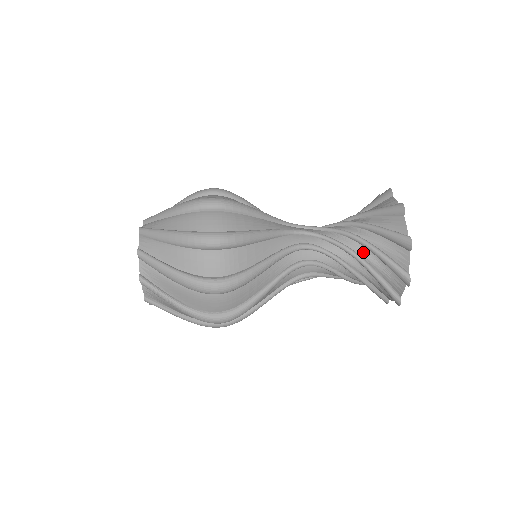
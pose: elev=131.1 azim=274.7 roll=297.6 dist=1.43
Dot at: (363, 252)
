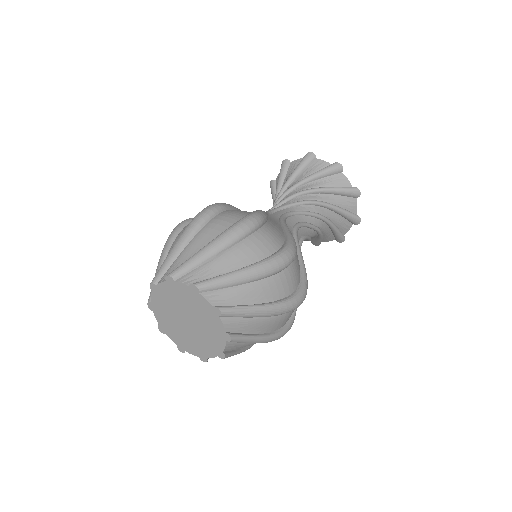
Dot at: (317, 197)
